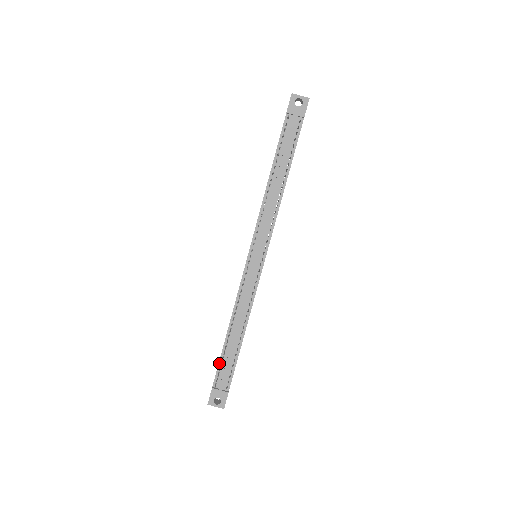
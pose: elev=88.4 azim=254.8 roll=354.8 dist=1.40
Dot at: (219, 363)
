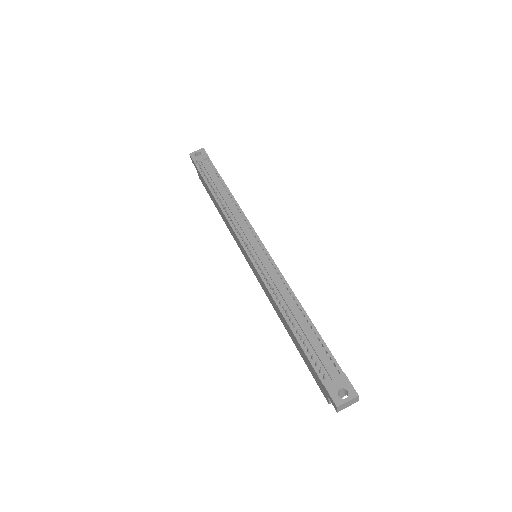
Dot at: (306, 355)
